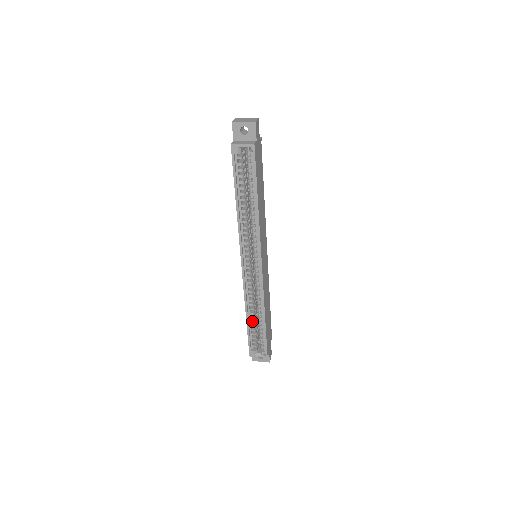
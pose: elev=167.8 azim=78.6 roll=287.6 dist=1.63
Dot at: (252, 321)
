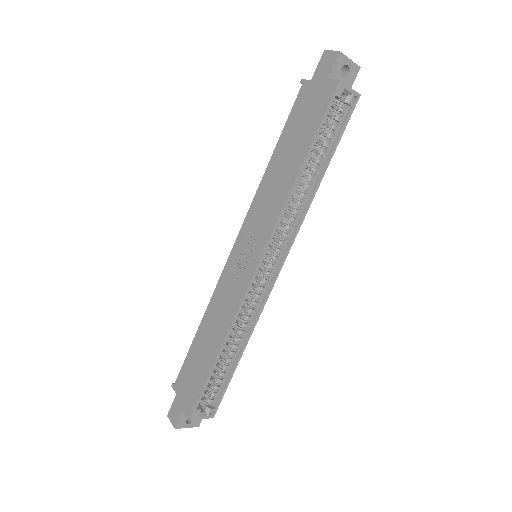
Dot at: (221, 358)
